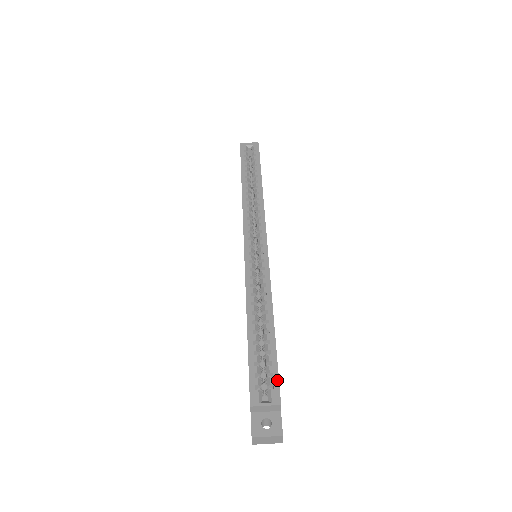
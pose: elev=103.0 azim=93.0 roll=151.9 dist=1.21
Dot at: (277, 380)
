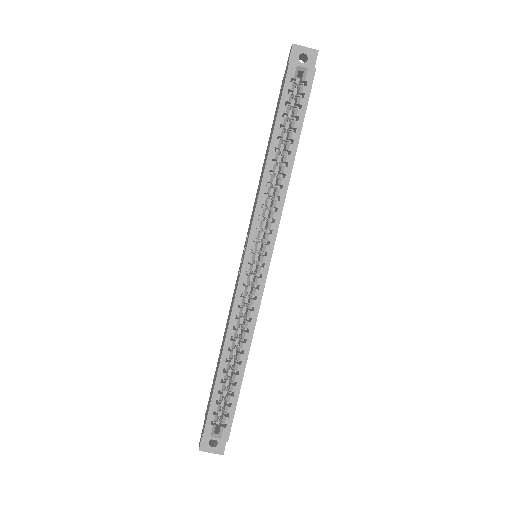
Dot at: (231, 421)
